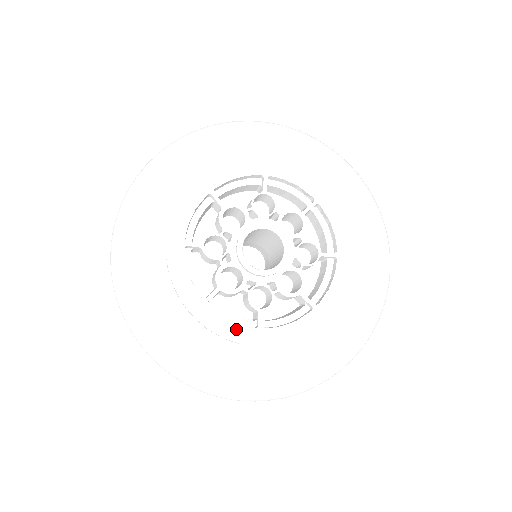
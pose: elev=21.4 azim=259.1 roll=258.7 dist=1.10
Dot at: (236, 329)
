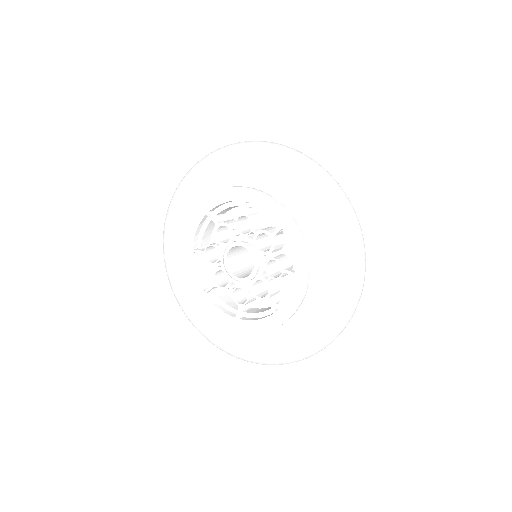
Dot at: (222, 315)
